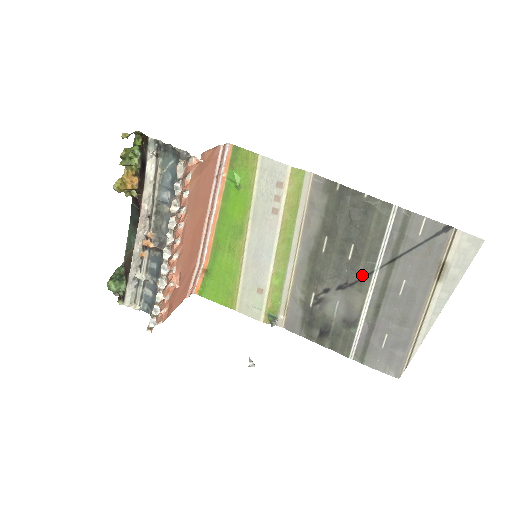
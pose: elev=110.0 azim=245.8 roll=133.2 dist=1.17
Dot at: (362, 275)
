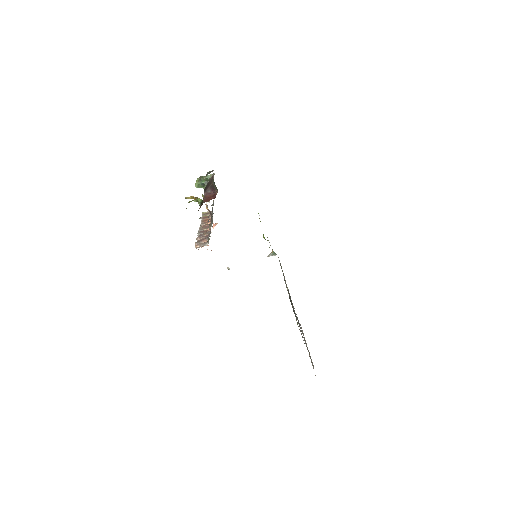
Dot at: occluded
